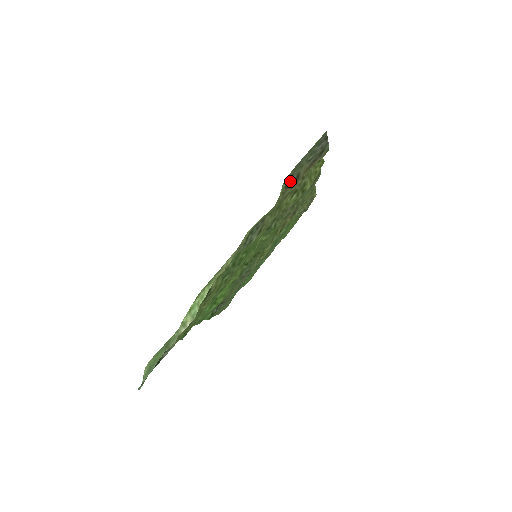
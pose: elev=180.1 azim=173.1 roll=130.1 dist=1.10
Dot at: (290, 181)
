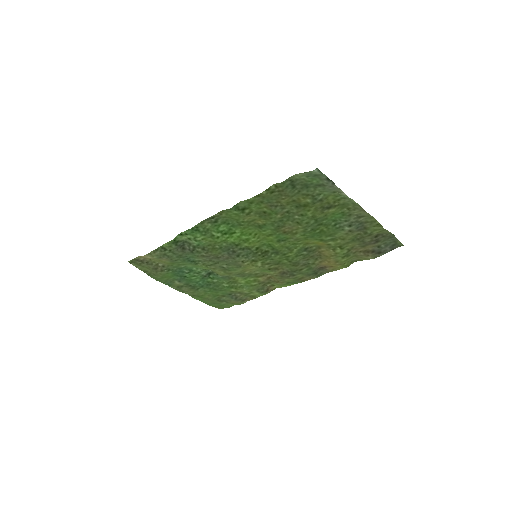
Dot at: (379, 237)
